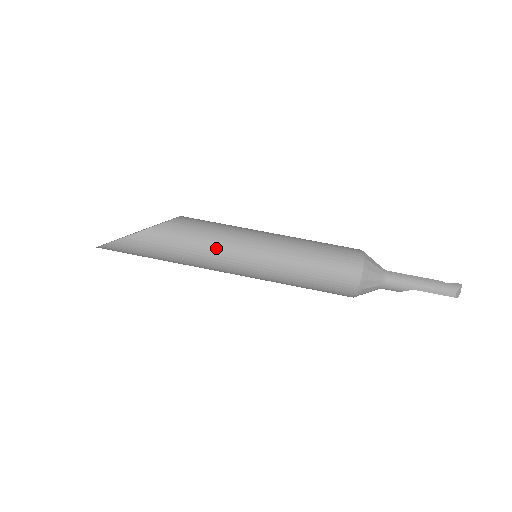
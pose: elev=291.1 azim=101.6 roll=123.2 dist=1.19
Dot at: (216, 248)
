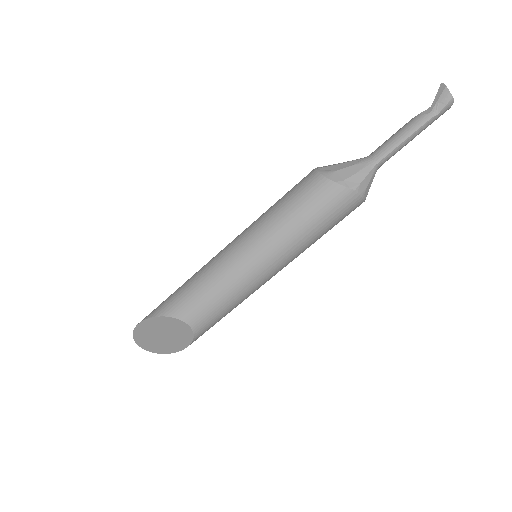
Dot at: occluded
